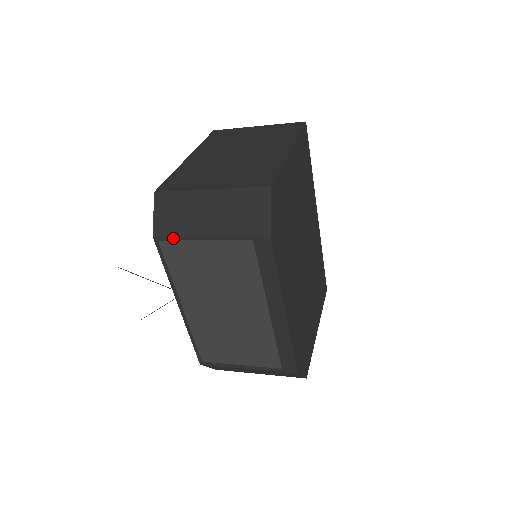
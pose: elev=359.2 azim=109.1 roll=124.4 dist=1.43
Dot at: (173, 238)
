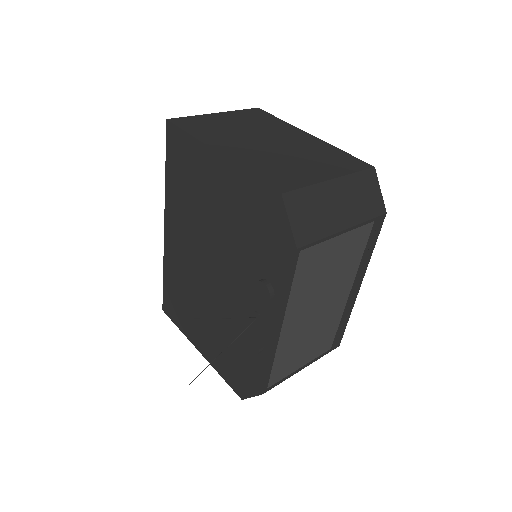
Dot at: (316, 242)
